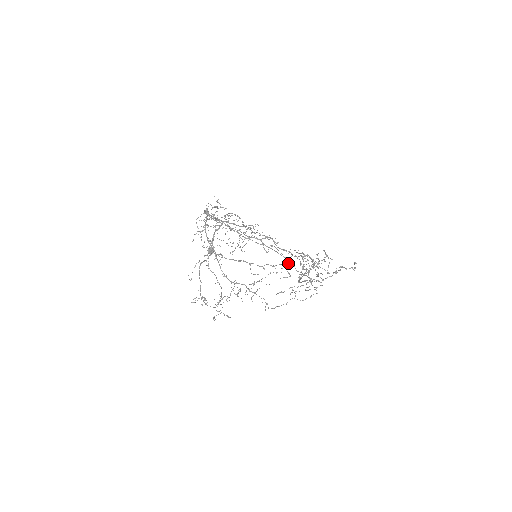
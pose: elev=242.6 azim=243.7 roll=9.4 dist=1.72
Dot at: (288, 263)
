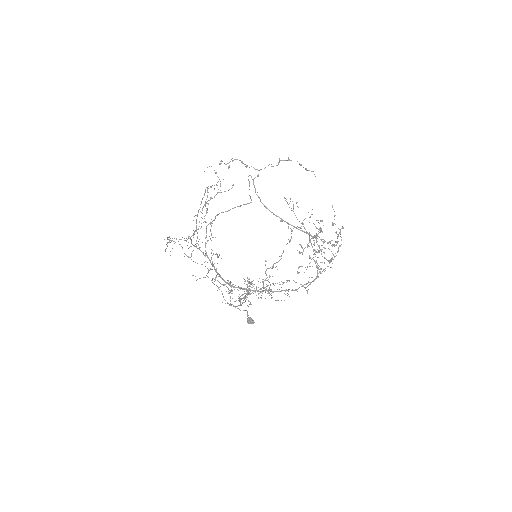
Dot at: occluded
